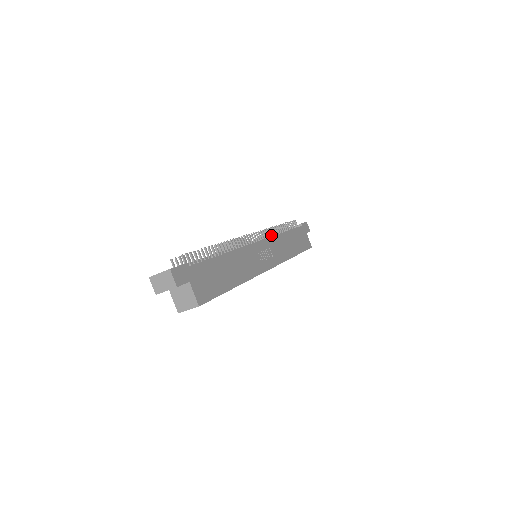
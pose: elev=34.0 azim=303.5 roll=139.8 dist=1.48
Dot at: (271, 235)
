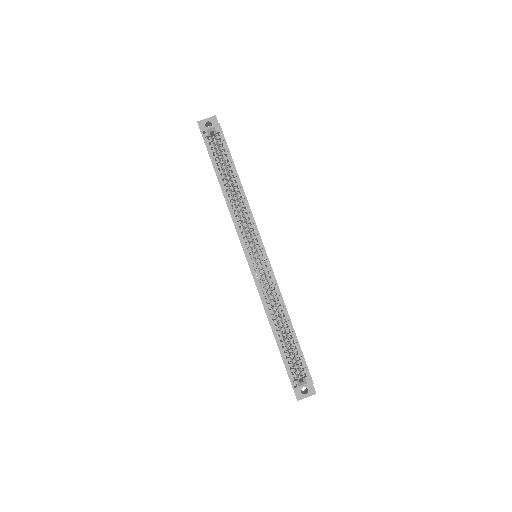
Dot at: occluded
